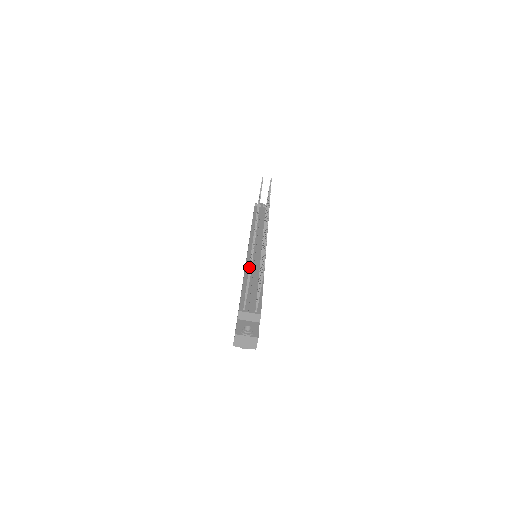
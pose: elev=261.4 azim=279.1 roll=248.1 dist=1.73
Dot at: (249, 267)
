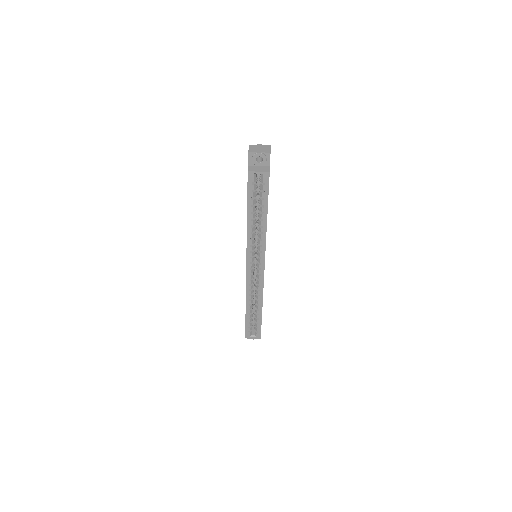
Dot at: occluded
